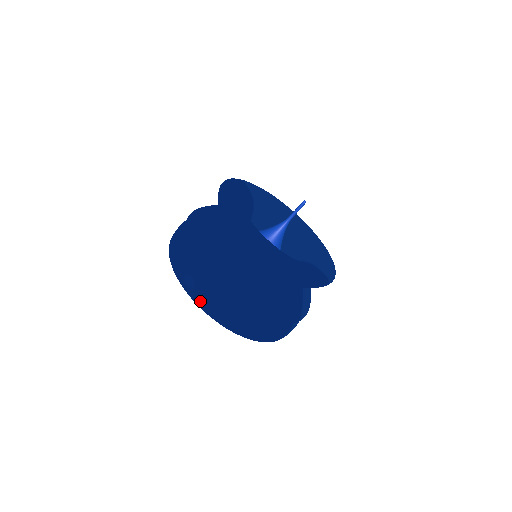
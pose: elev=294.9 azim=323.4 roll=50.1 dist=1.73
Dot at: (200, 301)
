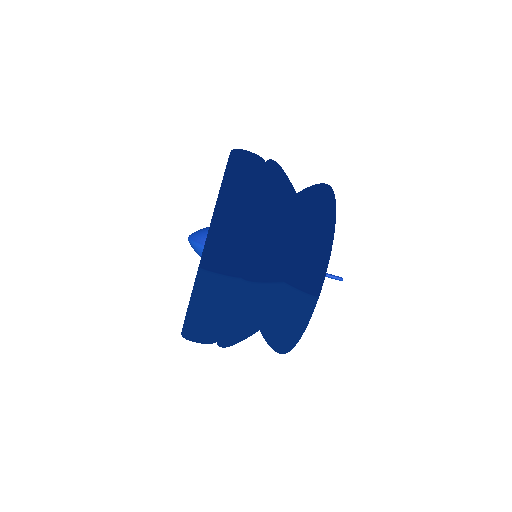
Dot at: (240, 152)
